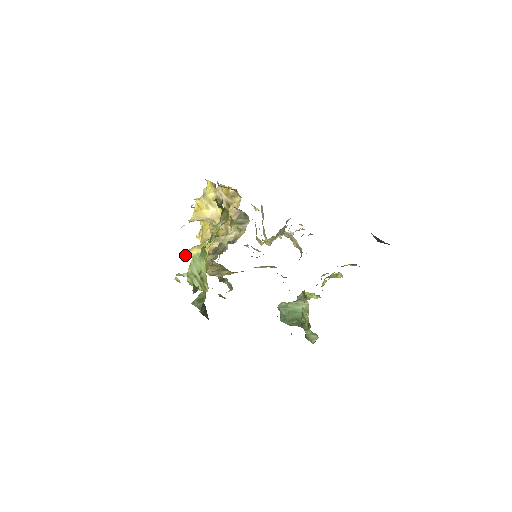
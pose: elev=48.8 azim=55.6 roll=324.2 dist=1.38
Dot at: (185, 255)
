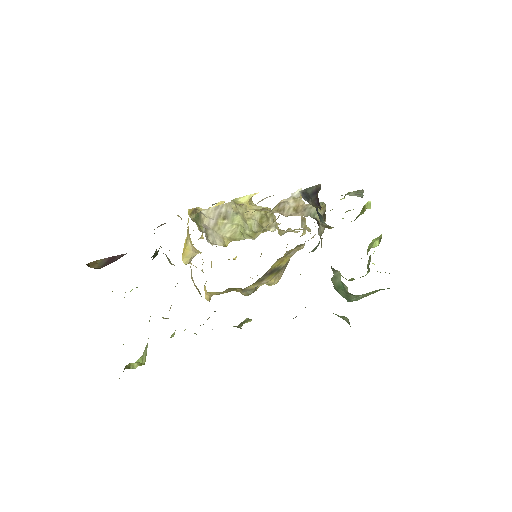
Dot at: (205, 296)
